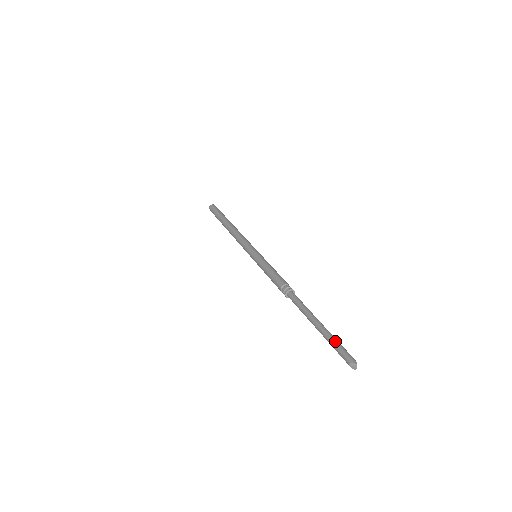
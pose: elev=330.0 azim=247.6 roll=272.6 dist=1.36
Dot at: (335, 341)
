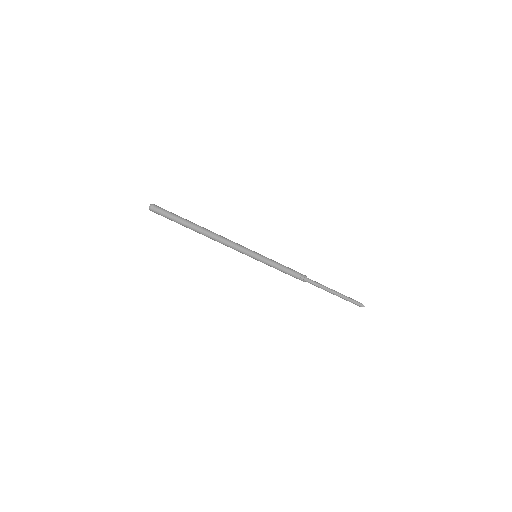
Dot at: (350, 300)
